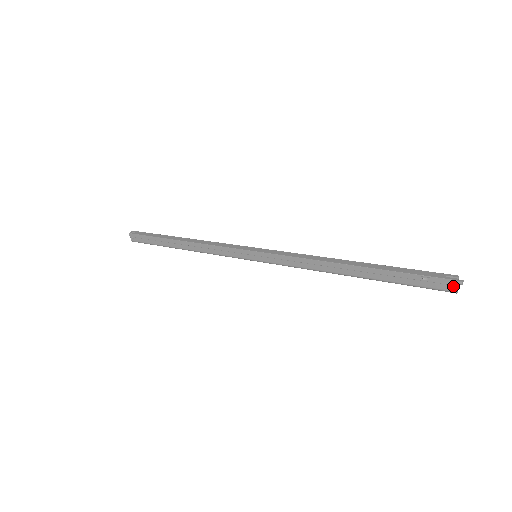
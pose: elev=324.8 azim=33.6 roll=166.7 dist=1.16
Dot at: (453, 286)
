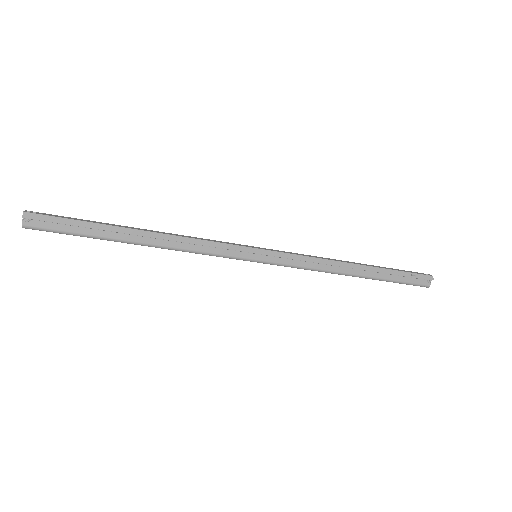
Dot at: (430, 281)
